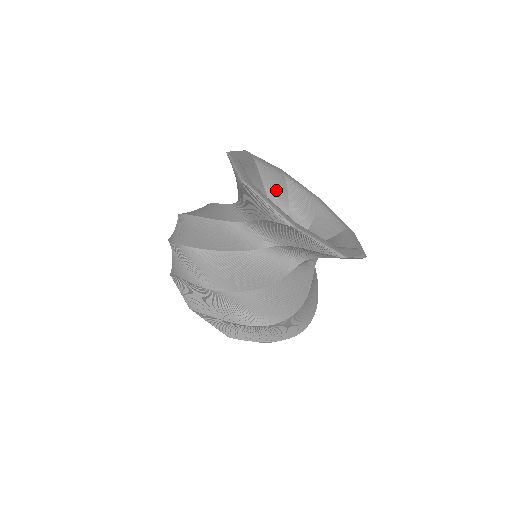
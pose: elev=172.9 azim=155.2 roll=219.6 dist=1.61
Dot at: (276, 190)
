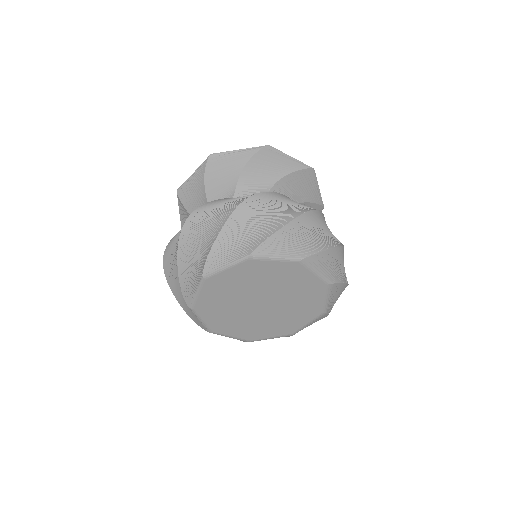
Dot at: occluded
